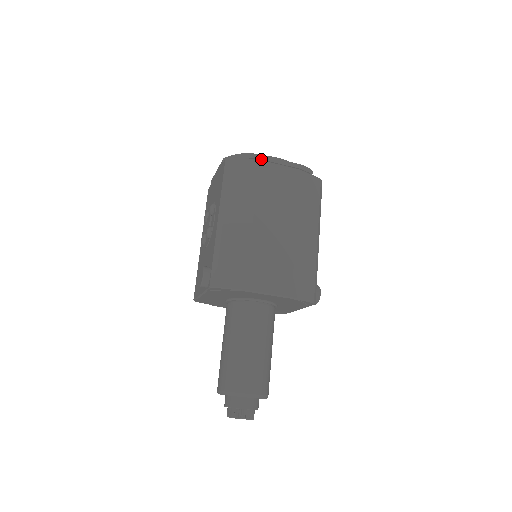
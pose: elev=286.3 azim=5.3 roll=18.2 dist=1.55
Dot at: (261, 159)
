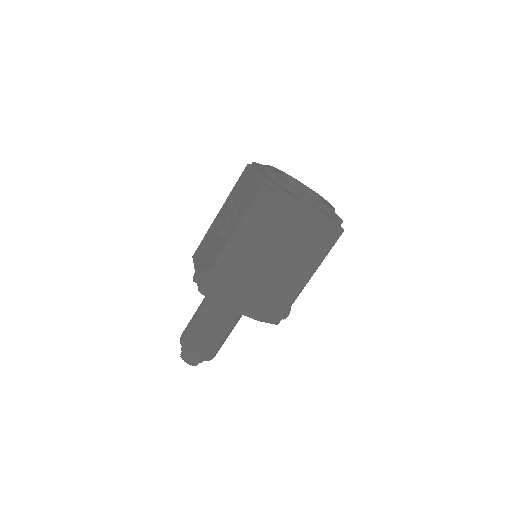
Dot at: (294, 203)
